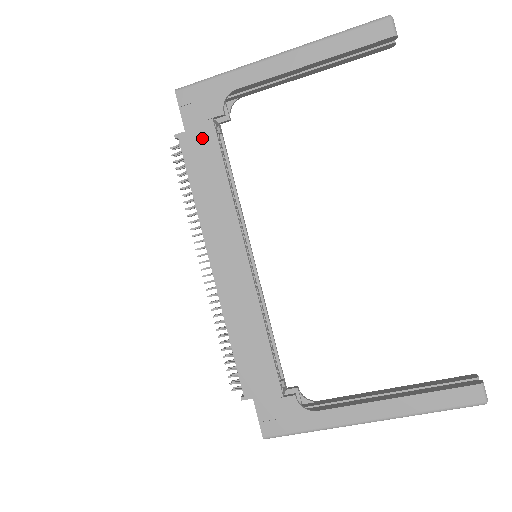
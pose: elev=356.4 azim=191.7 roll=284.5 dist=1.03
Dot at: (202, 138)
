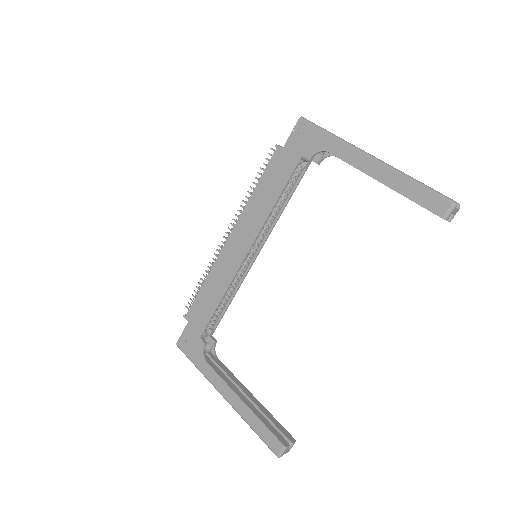
Dot at: (287, 162)
